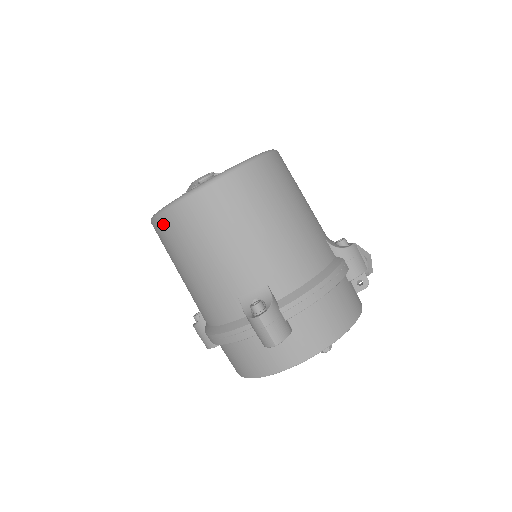
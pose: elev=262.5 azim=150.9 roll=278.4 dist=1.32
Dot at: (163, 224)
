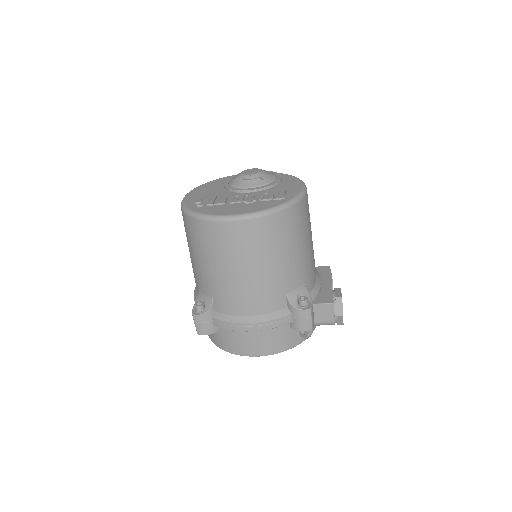
Dot at: occluded
